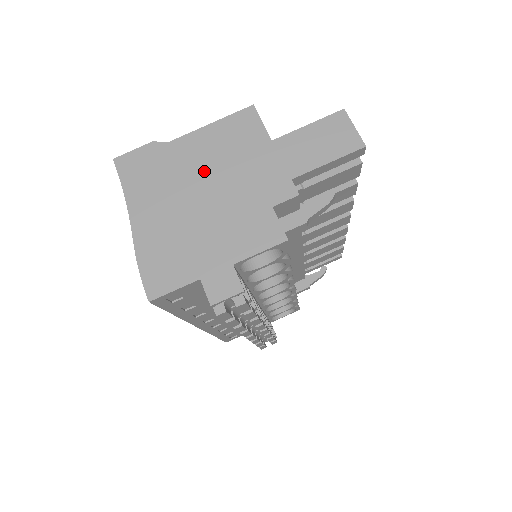
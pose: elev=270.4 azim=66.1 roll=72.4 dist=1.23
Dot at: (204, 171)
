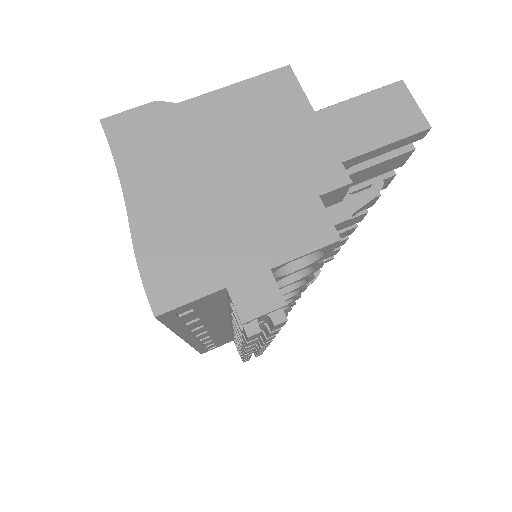
Dot at: (227, 144)
